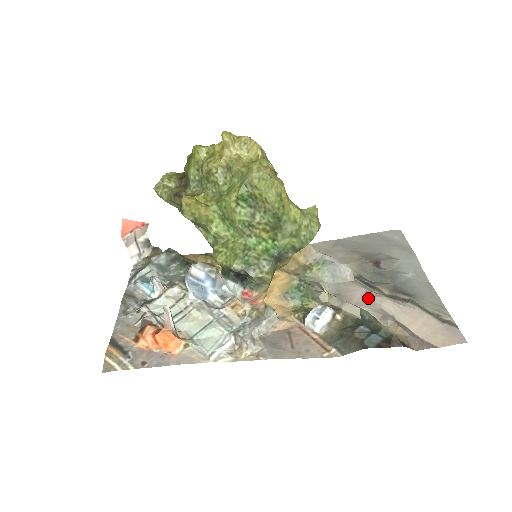
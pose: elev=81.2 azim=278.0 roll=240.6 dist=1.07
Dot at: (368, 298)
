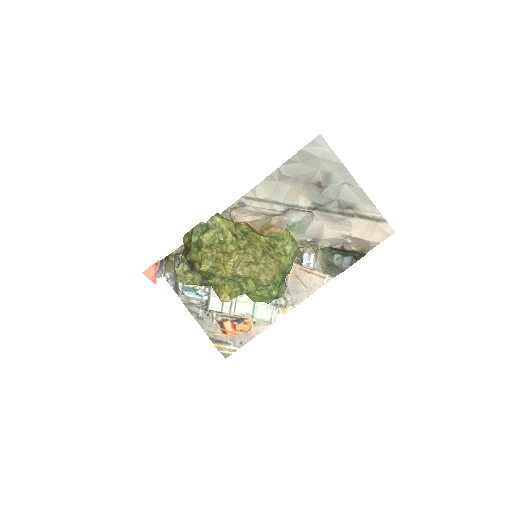
Dot at: (330, 229)
